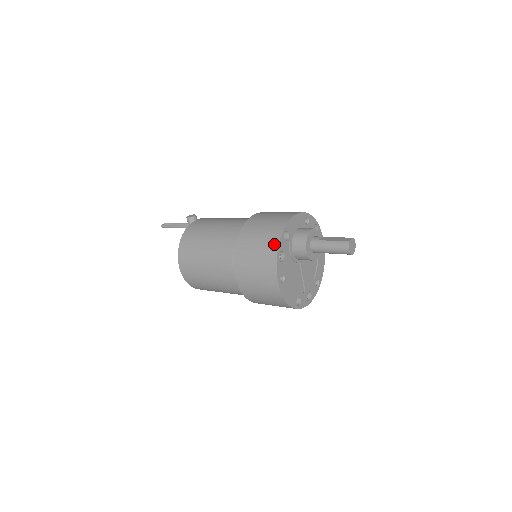
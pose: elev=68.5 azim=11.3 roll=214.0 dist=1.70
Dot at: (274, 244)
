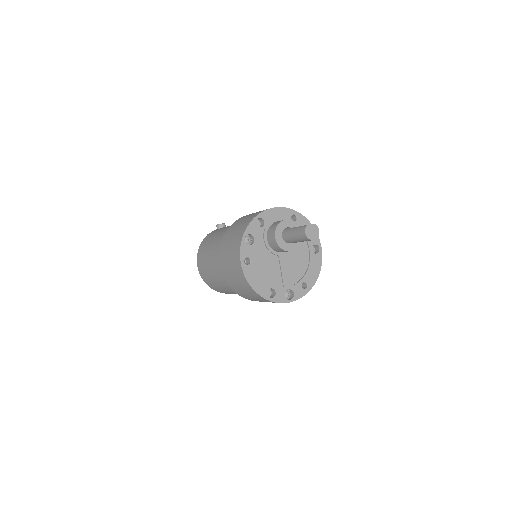
Dot at: (244, 227)
